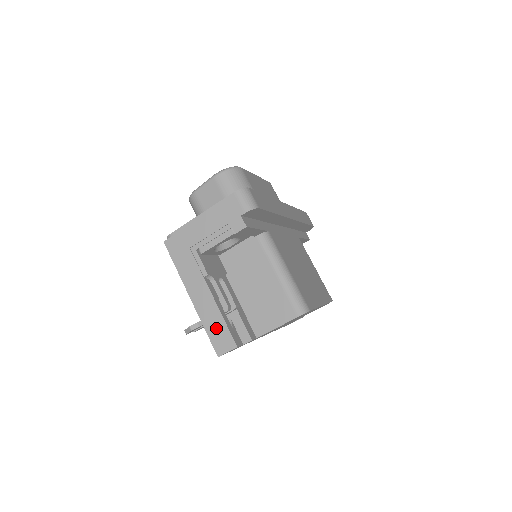
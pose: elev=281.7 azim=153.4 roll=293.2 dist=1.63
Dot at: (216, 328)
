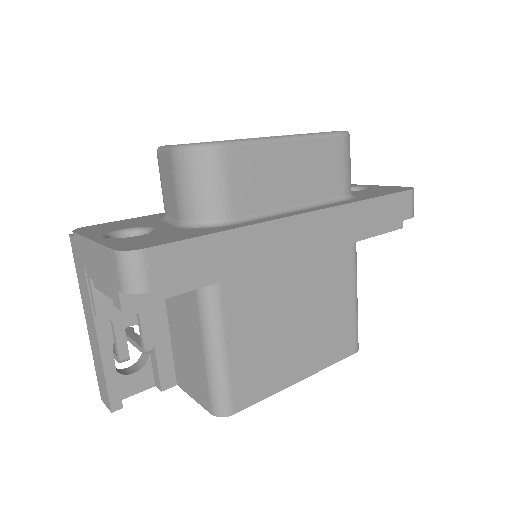
Dot at: (100, 375)
